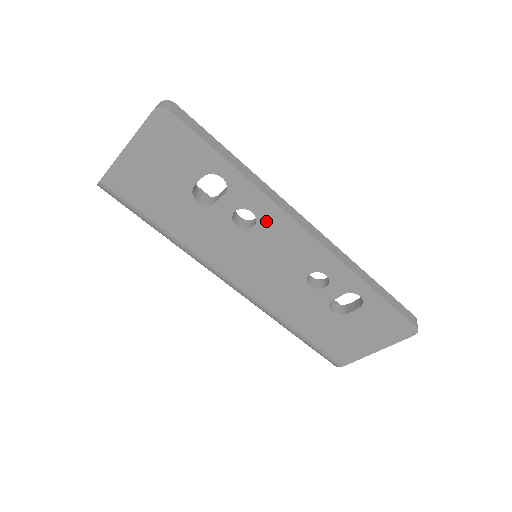
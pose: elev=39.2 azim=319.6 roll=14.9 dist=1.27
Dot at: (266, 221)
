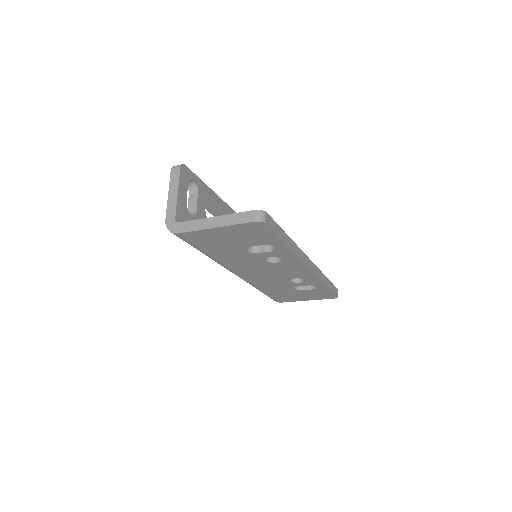
Dot at: (287, 262)
